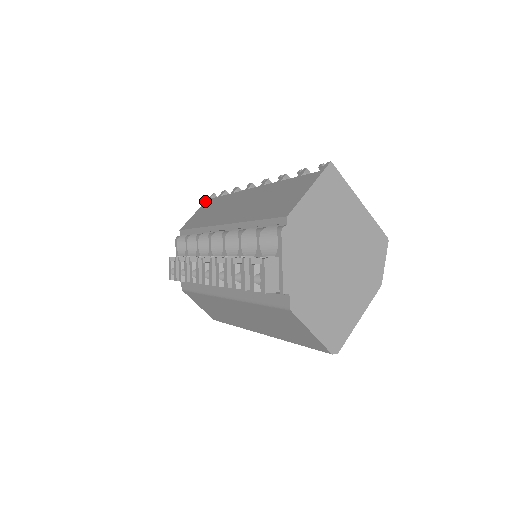
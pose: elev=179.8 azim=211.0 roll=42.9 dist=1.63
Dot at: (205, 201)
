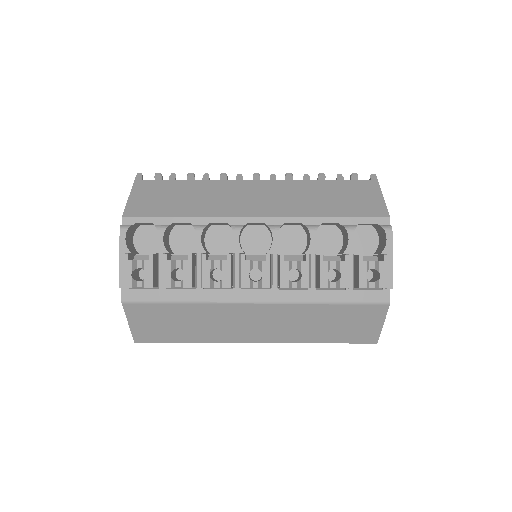
Dot at: (134, 181)
